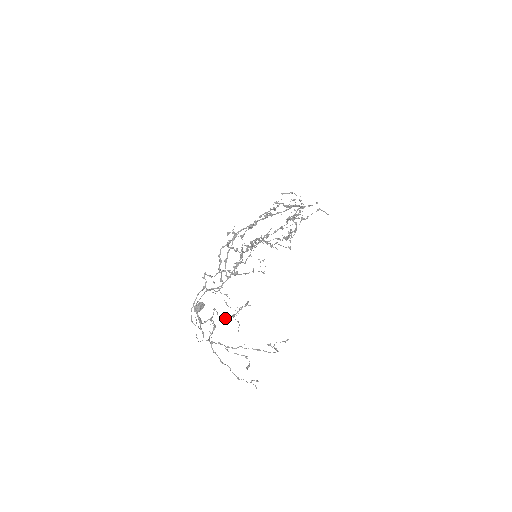
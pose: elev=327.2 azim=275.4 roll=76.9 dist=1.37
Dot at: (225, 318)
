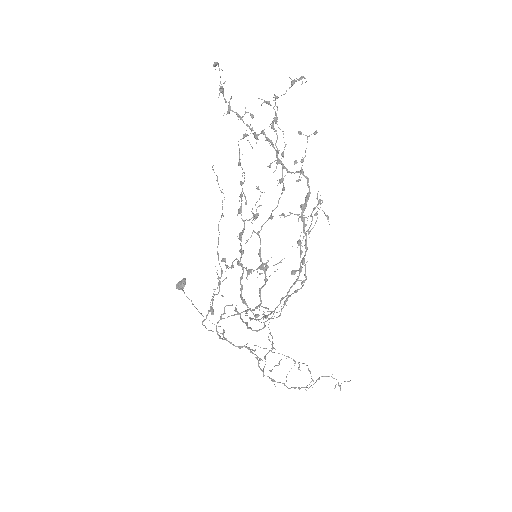
Dot at: occluded
